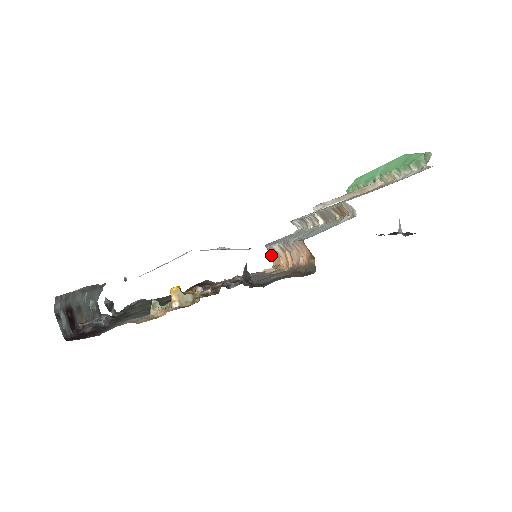
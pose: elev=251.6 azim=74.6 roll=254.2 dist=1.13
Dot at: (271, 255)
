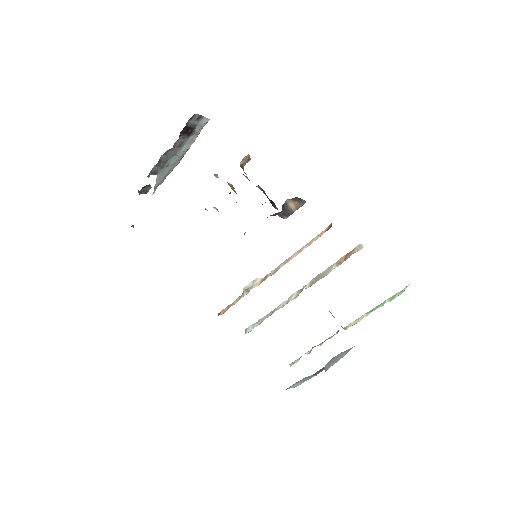
Dot at: occluded
